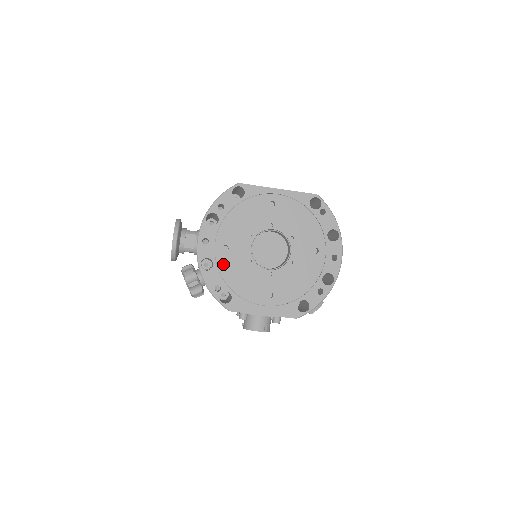
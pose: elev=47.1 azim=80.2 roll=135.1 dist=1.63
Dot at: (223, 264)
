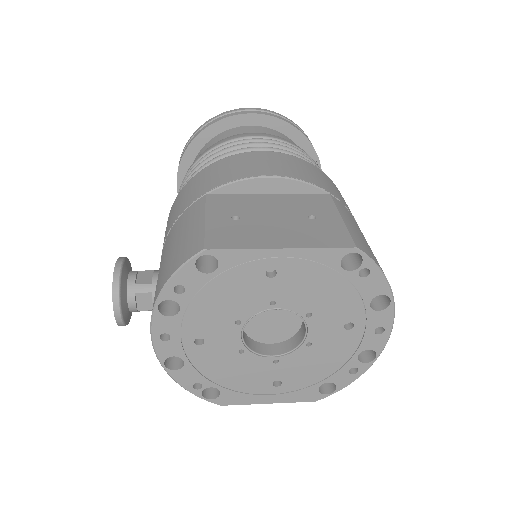
Dot at: (200, 360)
